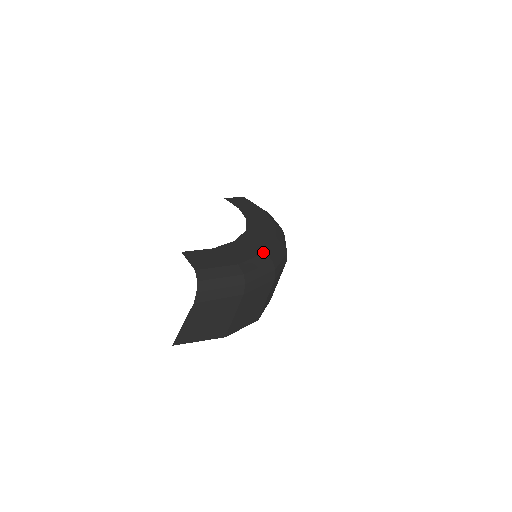
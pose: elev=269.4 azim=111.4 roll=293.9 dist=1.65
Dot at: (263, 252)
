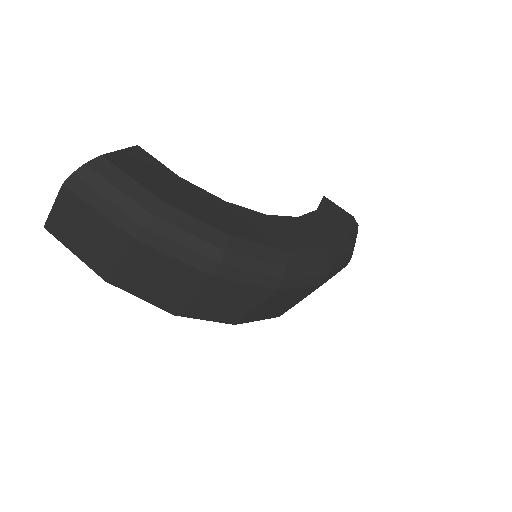
Dot at: (228, 232)
